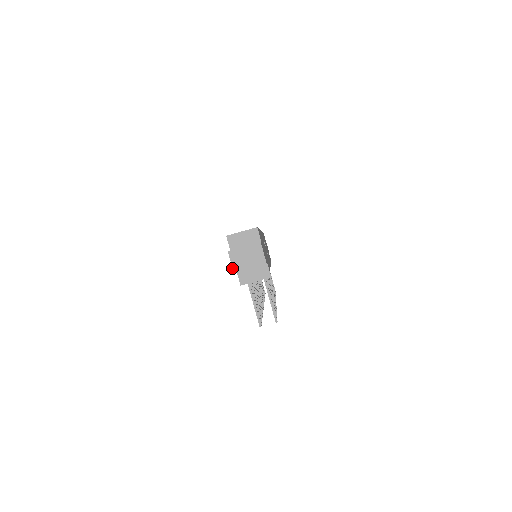
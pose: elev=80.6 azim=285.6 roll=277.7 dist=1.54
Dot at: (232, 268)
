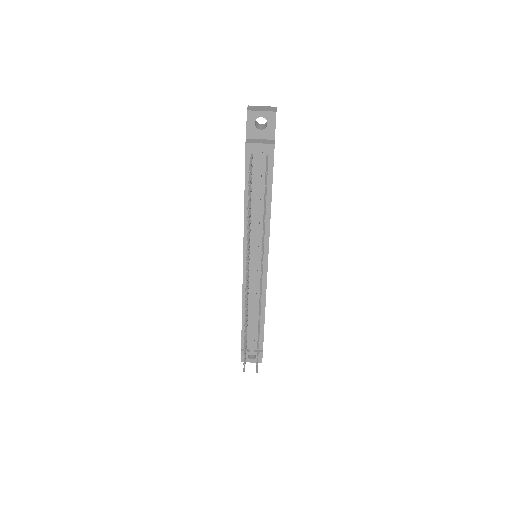
Dot at: (247, 109)
